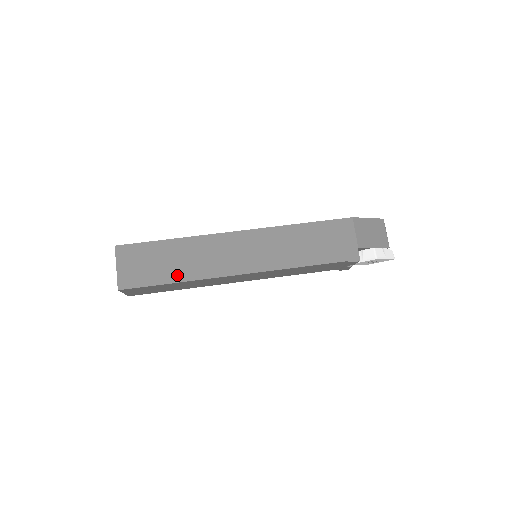
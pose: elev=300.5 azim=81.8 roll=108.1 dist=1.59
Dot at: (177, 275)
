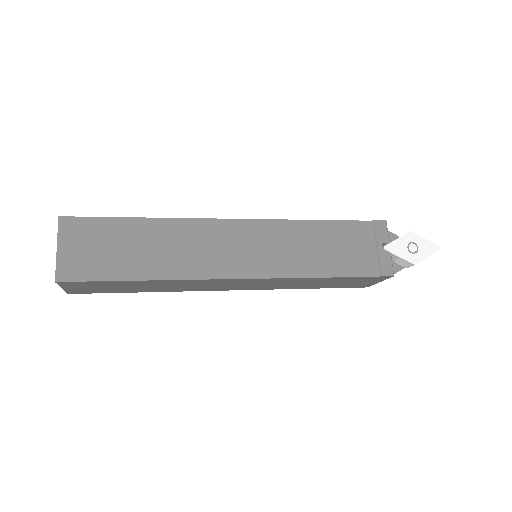
Dot at: occluded
